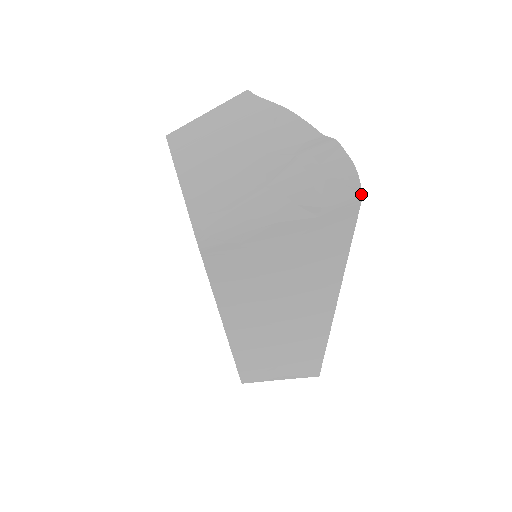
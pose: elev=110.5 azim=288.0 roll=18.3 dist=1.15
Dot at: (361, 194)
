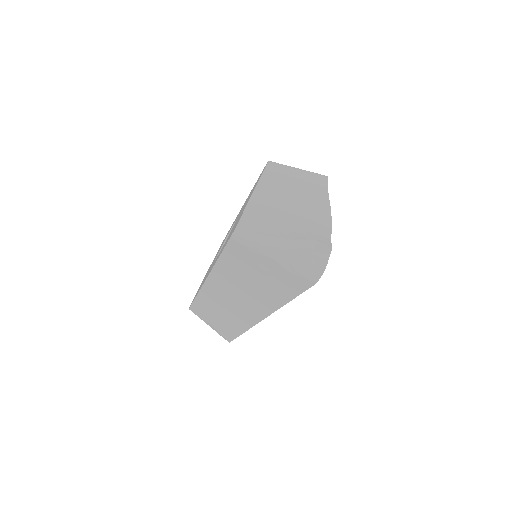
Dot at: occluded
